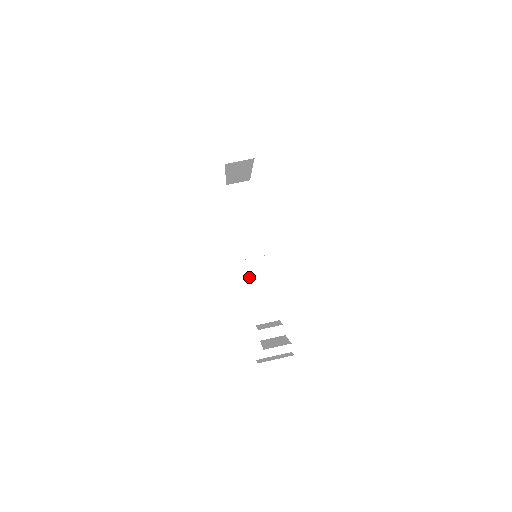
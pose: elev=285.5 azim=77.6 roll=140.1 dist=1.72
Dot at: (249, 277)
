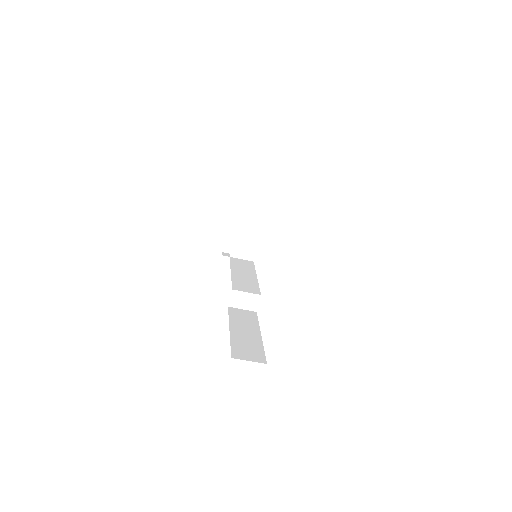
Dot at: occluded
